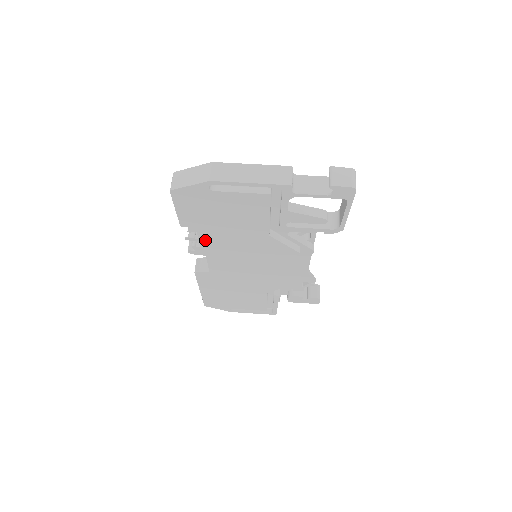
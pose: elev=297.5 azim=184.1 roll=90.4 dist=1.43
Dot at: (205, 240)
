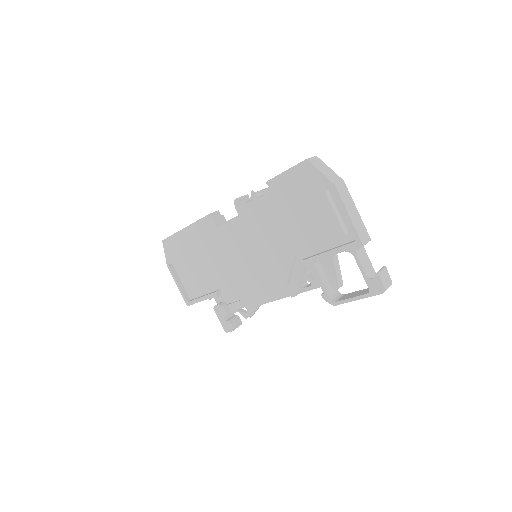
Dot at: (259, 207)
